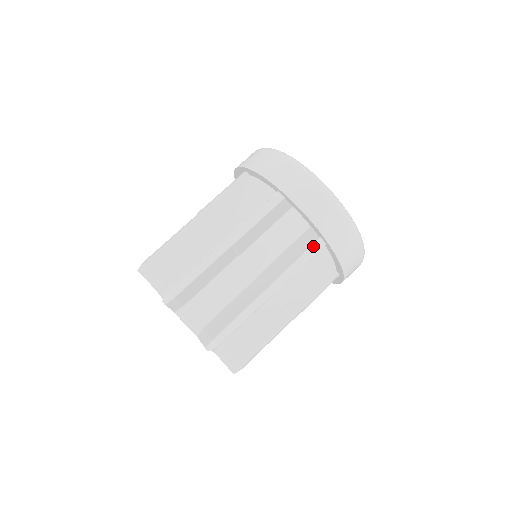
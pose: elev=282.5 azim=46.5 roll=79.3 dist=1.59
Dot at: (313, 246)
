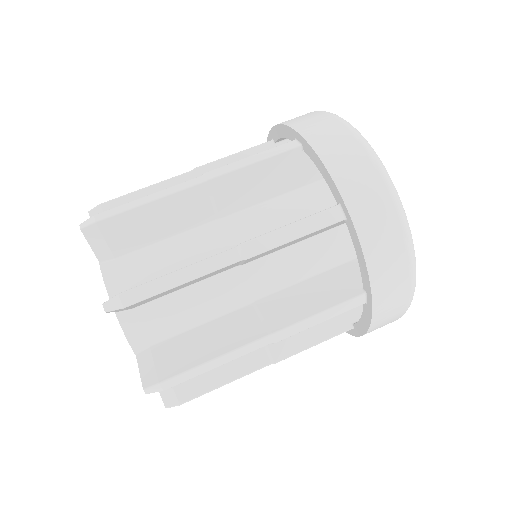
Dot at: (324, 212)
